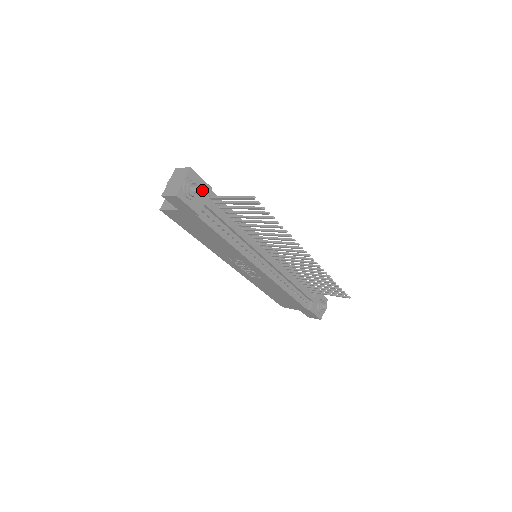
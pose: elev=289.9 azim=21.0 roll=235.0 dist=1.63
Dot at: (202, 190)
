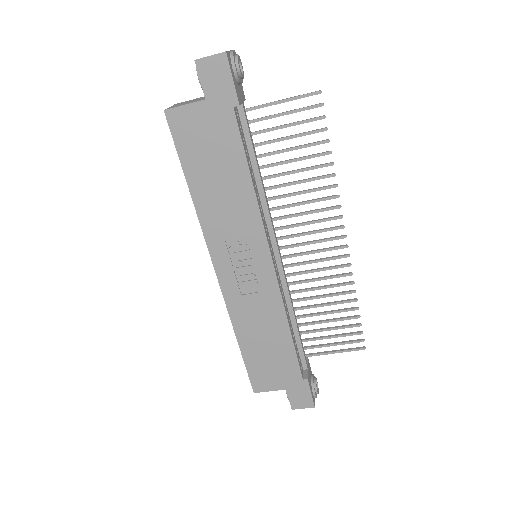
Dot at: (240, 87)
